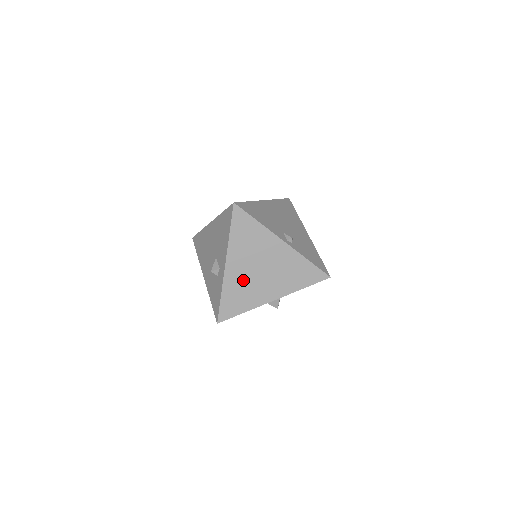
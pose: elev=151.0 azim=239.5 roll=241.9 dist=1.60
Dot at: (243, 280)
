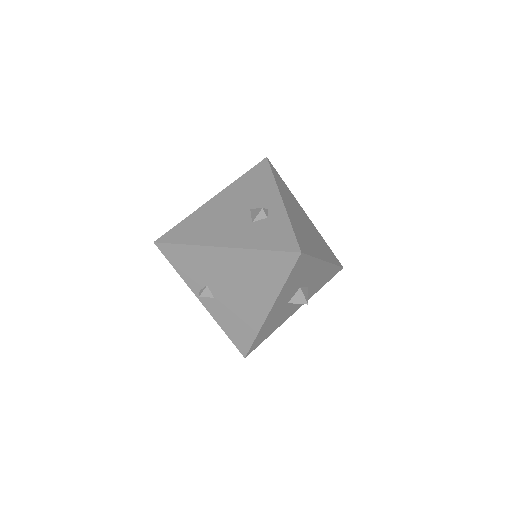
Dot at: (299, 223)
